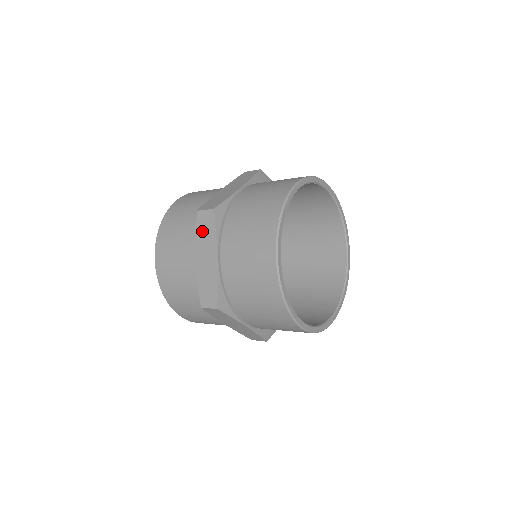
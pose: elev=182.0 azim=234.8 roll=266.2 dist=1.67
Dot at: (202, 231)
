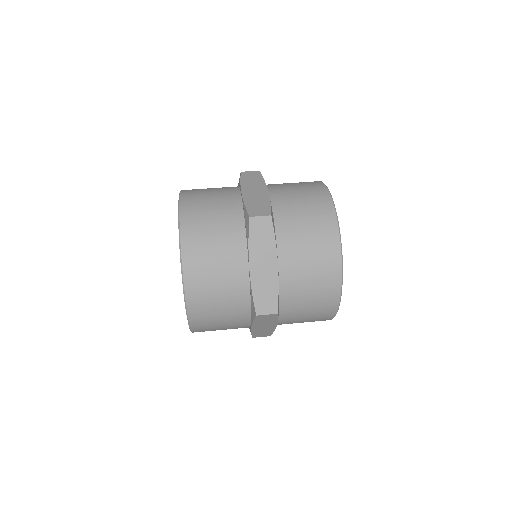
Dot at: (257, 238)
